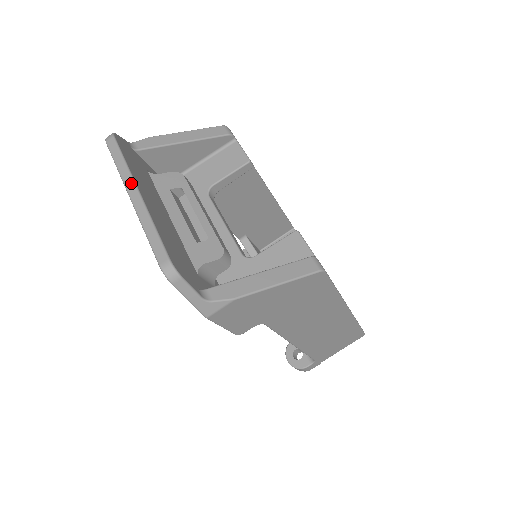
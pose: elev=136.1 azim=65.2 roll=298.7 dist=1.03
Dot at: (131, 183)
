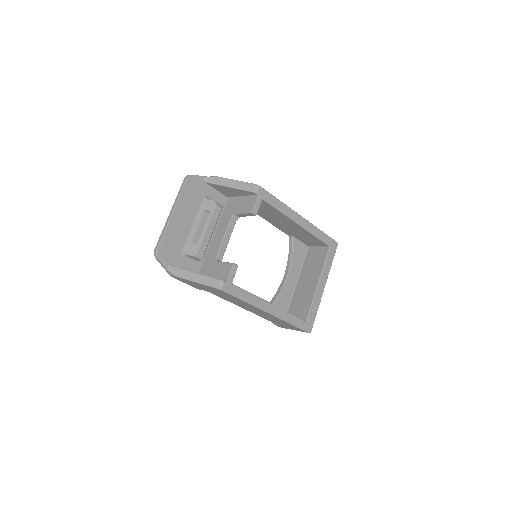
Dot at: (173, 207)
